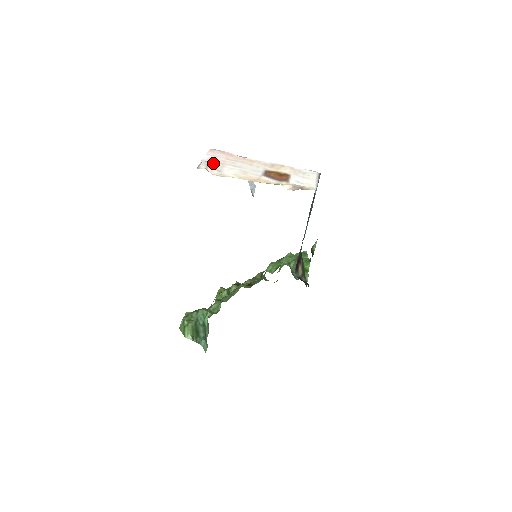
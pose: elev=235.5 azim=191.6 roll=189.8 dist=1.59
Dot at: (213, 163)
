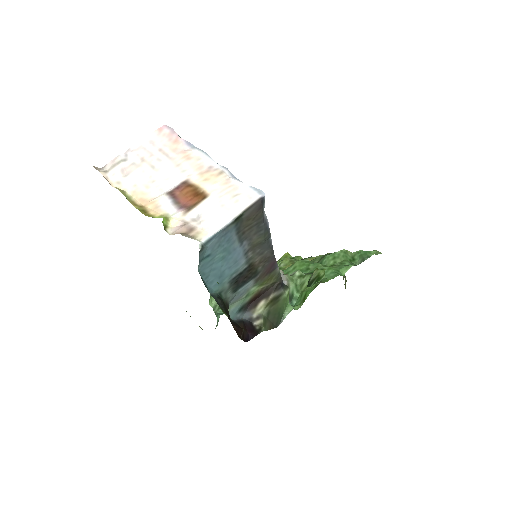
Dot at: (133, 157)
